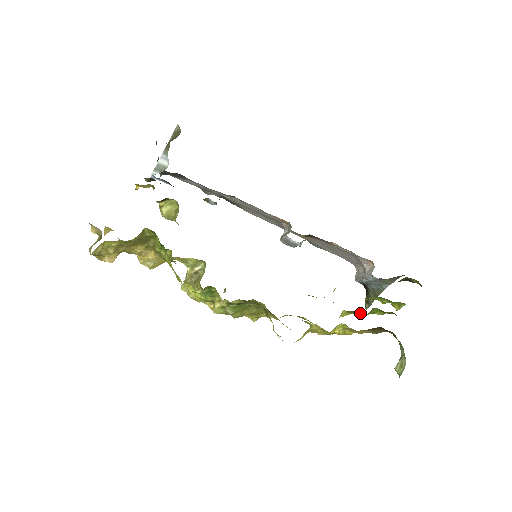
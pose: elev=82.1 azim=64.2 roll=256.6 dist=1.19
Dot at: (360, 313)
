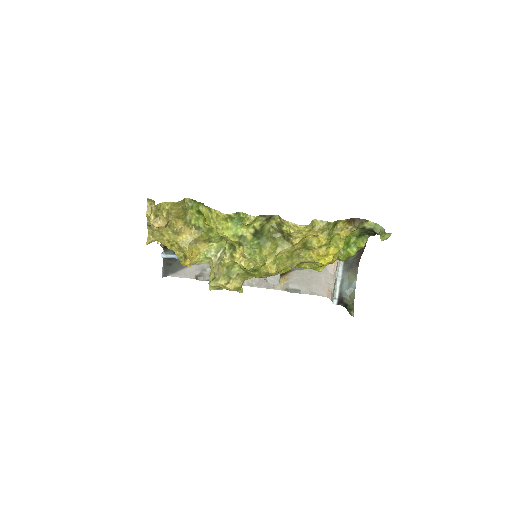
Dot at: (342, 251)
